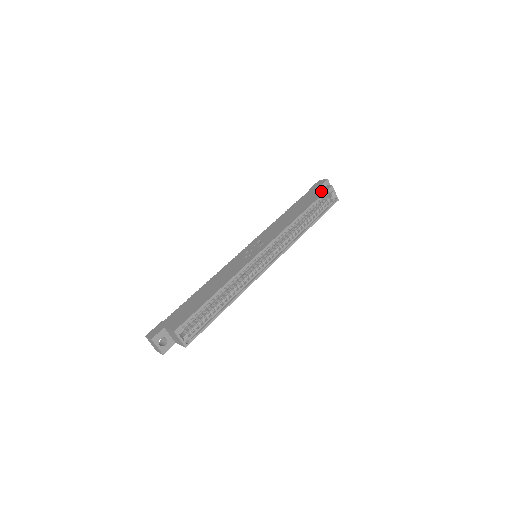
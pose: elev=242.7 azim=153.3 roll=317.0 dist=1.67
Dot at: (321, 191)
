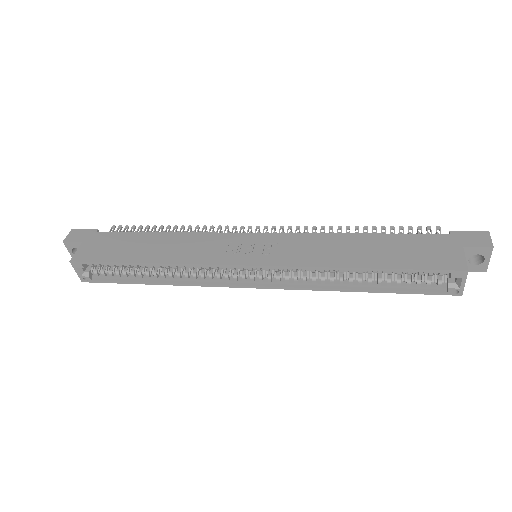
Dot at: (441, 261)
